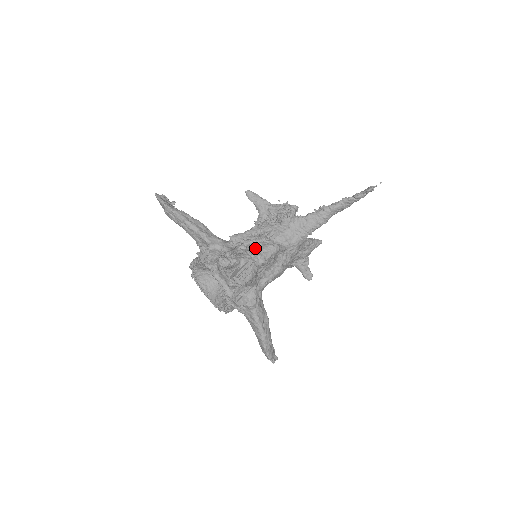
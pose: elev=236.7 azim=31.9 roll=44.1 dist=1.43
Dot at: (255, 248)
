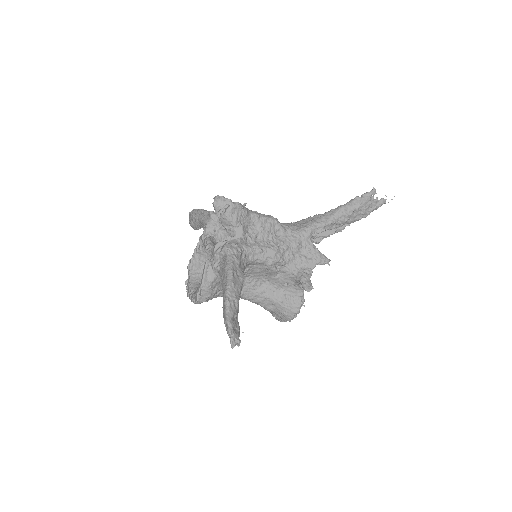
Dot at: occluded
